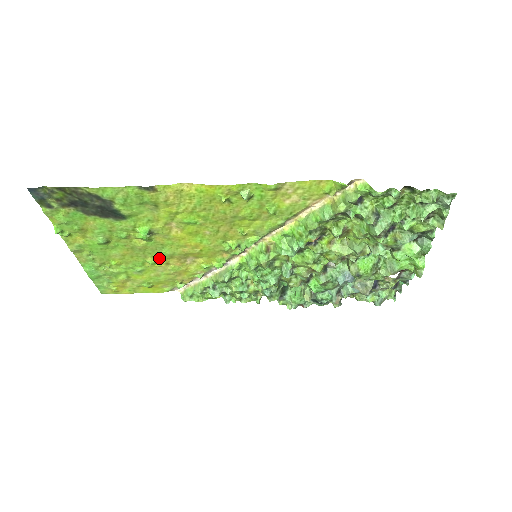
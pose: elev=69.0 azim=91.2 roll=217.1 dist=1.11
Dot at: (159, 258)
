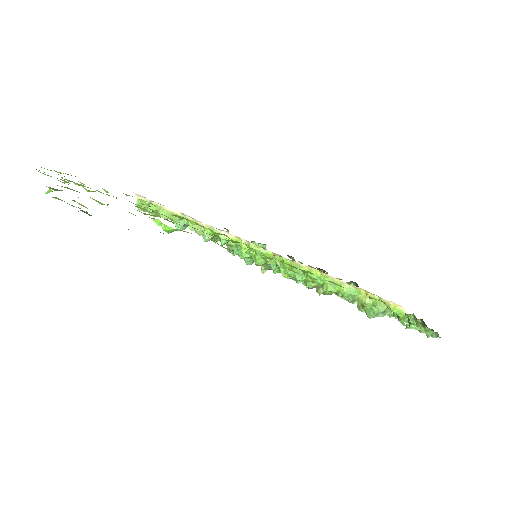
Dot at: occluded
